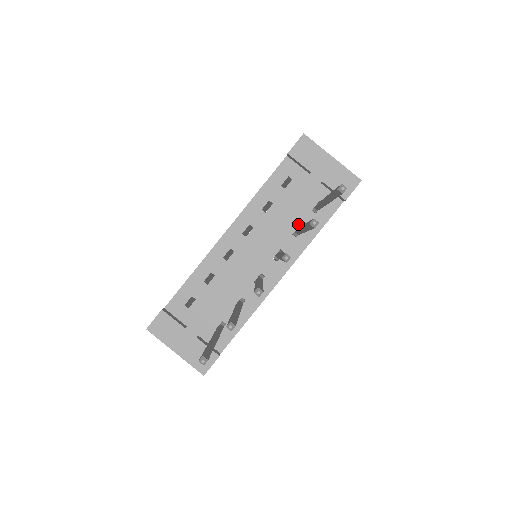
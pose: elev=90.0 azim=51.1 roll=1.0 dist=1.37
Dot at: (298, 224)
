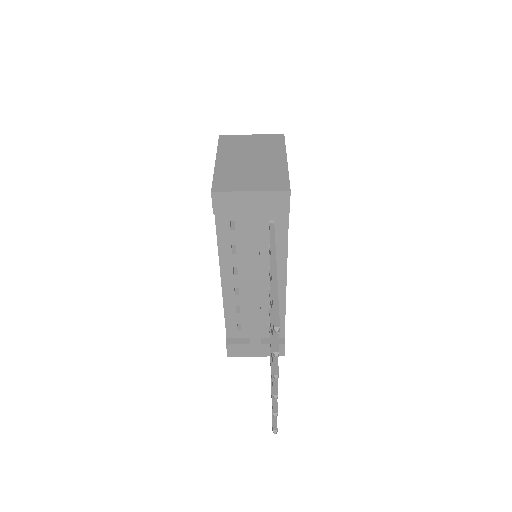
Dot at: (267, 245)
